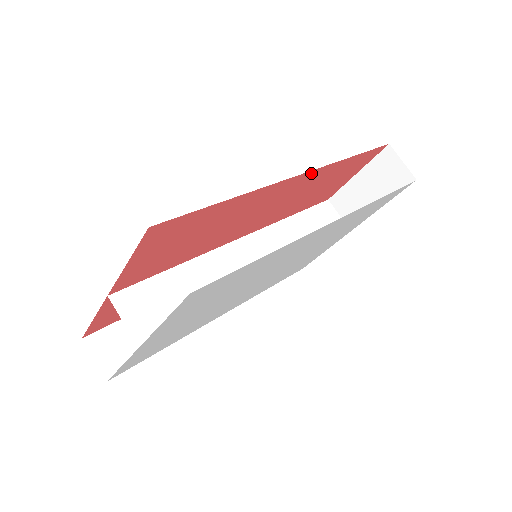
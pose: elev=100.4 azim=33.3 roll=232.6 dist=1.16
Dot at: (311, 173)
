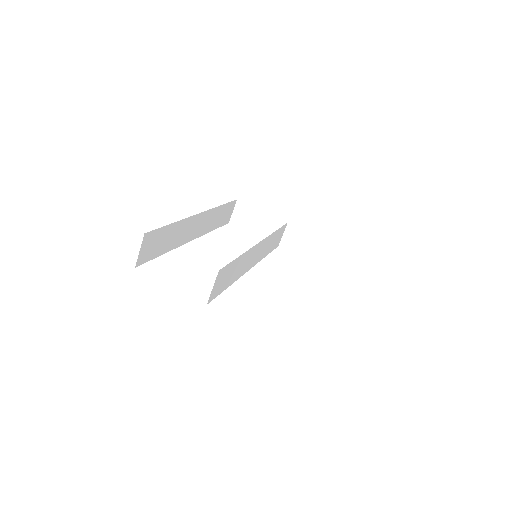
Dot at: occluded
